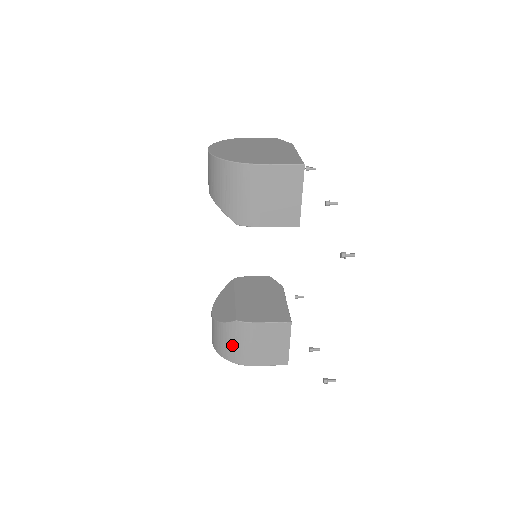
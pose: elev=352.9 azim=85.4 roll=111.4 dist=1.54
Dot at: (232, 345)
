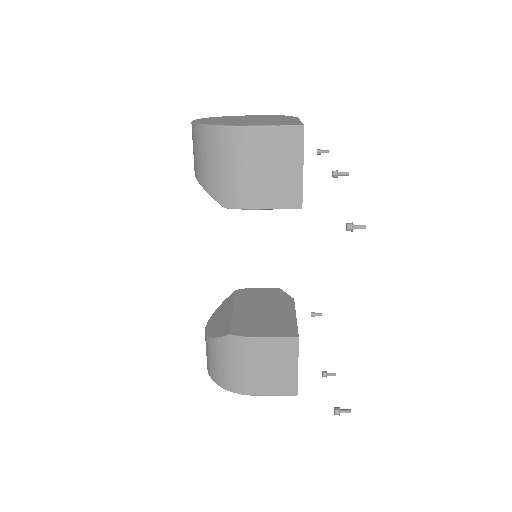
Dot at: (226, 367)
